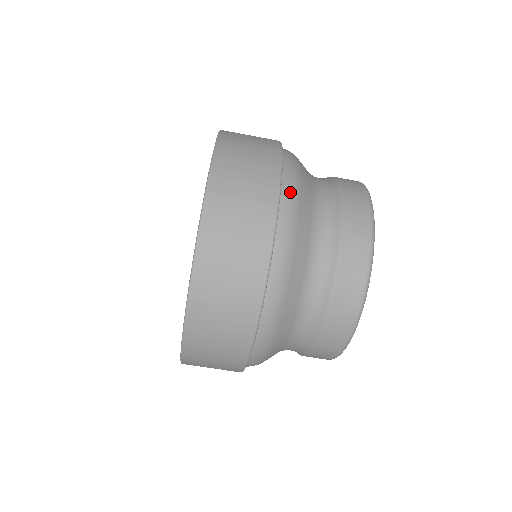
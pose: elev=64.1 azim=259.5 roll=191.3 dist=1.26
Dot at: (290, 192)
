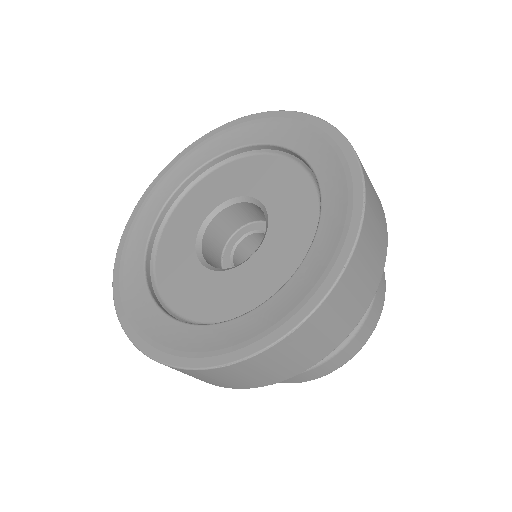
Dot at: occluded
